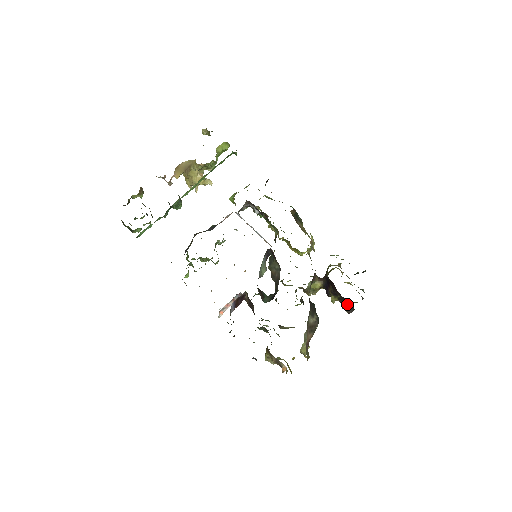
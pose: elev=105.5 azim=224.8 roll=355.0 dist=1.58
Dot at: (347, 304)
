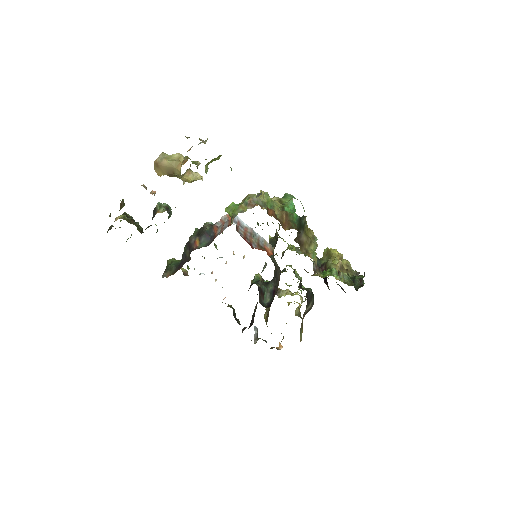
Dot at: (342, 288)
